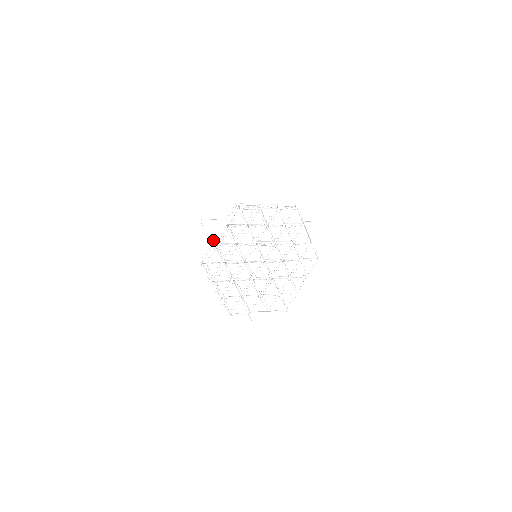
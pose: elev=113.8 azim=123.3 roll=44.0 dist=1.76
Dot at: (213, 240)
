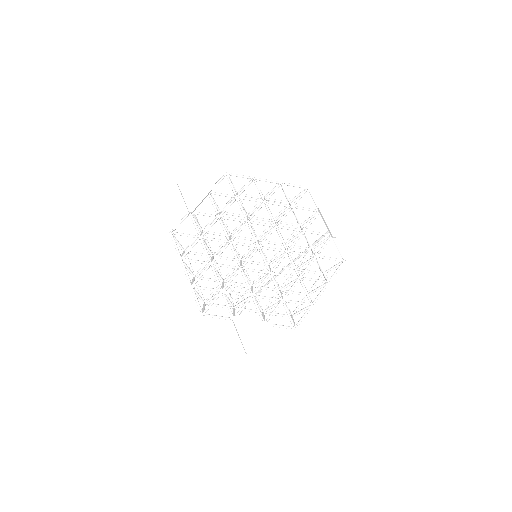
Dot at: (190, 206)
